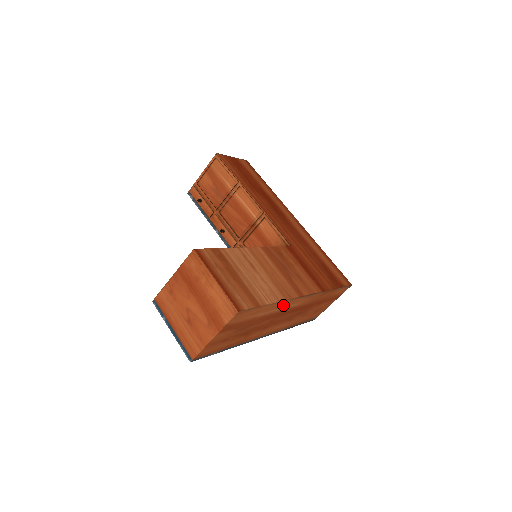
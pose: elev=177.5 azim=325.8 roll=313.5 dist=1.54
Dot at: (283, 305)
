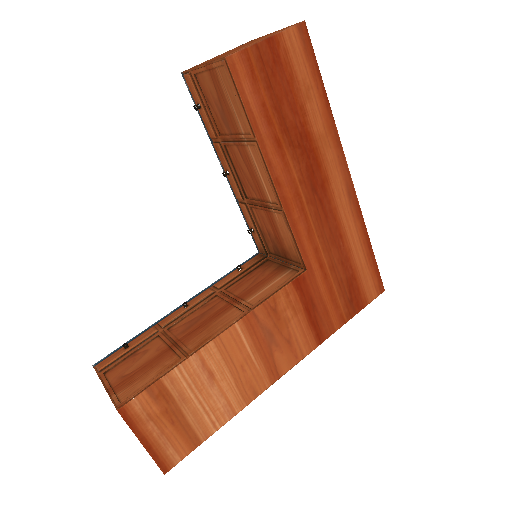
Dot at: occluded
